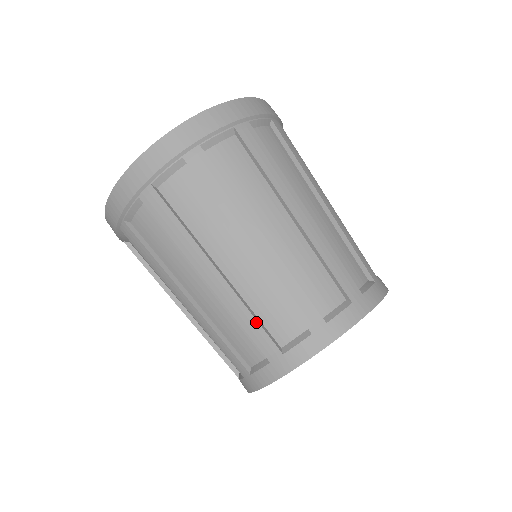
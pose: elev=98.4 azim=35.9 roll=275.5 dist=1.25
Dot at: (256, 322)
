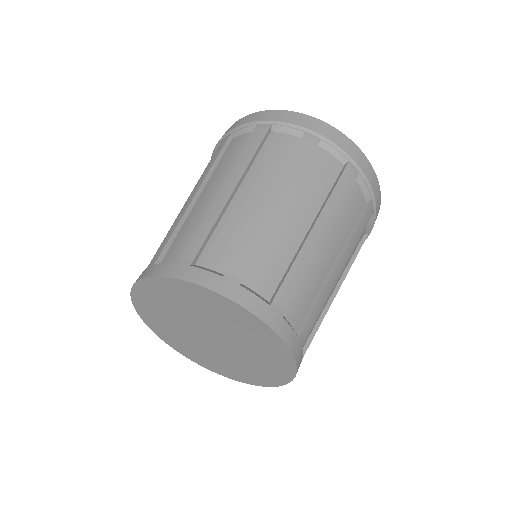
Dot at: (257, 251)
